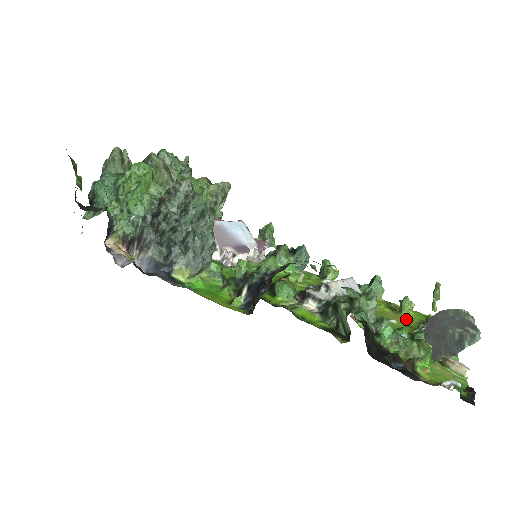
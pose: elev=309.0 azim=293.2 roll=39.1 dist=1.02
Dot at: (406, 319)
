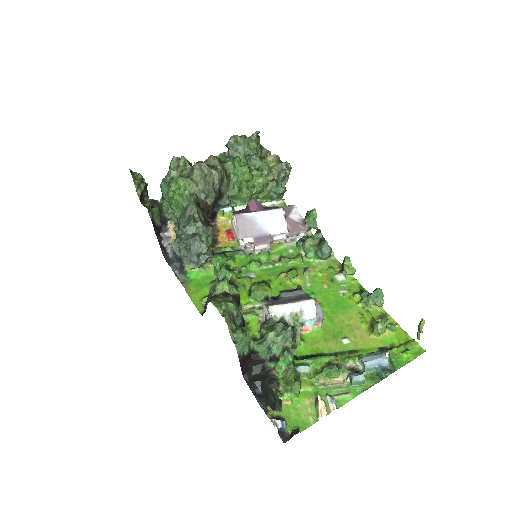
Dot at: (371, 340)
